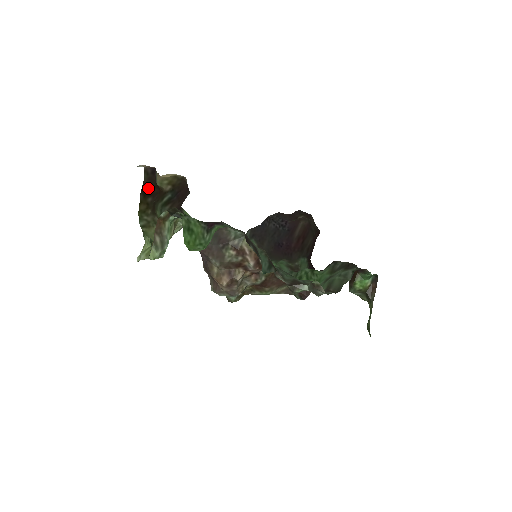
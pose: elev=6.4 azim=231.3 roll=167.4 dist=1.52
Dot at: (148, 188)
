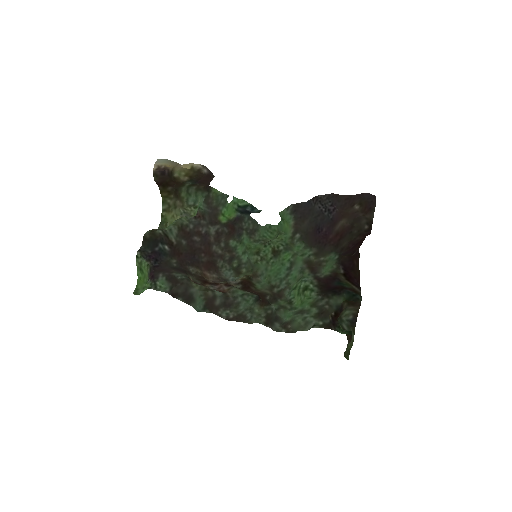
Dot at: (165, 182)
